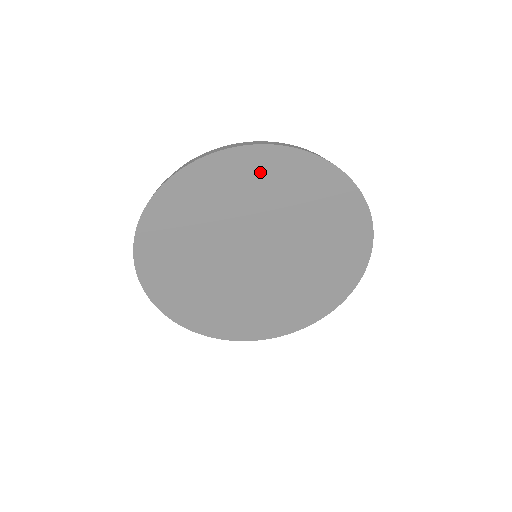
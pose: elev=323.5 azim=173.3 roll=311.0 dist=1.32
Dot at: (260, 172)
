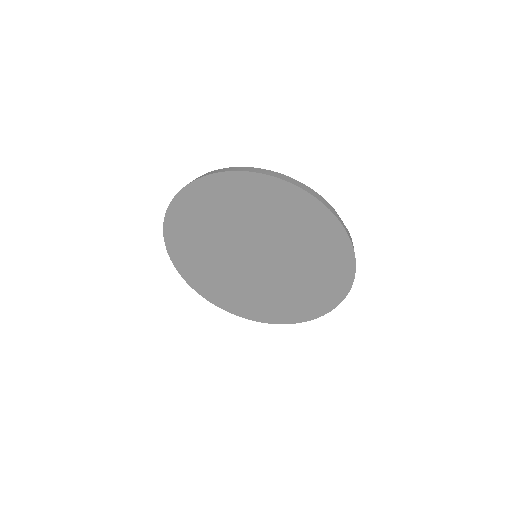
Dot at: (223, 194)
